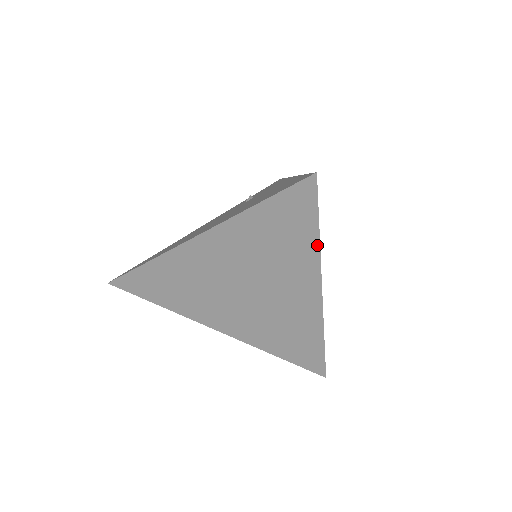
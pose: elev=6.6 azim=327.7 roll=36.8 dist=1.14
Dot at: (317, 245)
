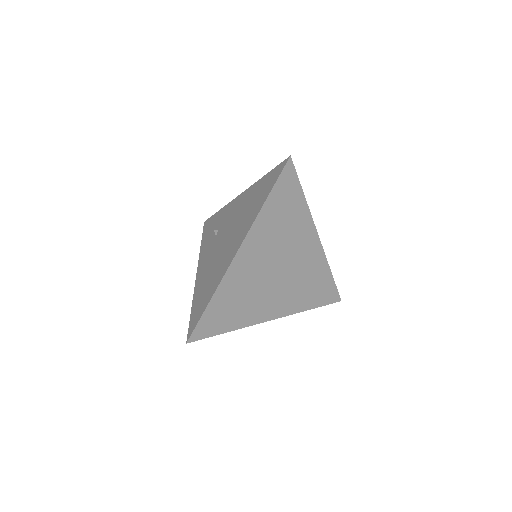
Dot at: (305, 204)
